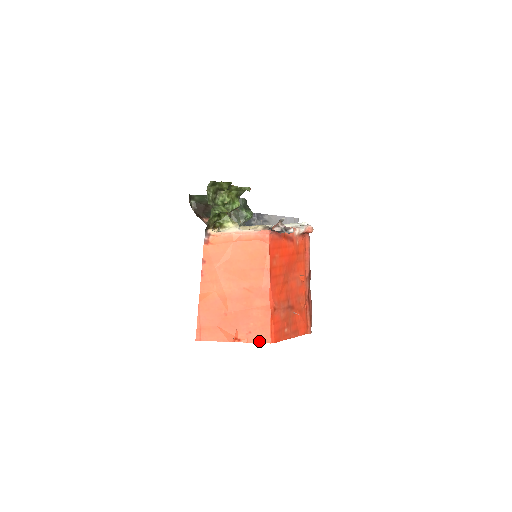
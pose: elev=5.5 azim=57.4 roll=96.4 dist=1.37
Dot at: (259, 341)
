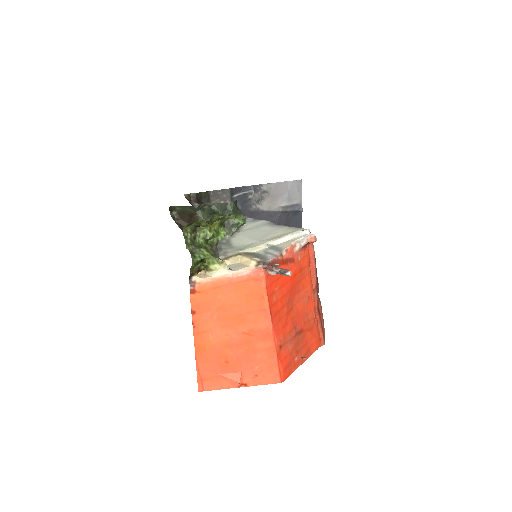
Dot at: (267, 383)
